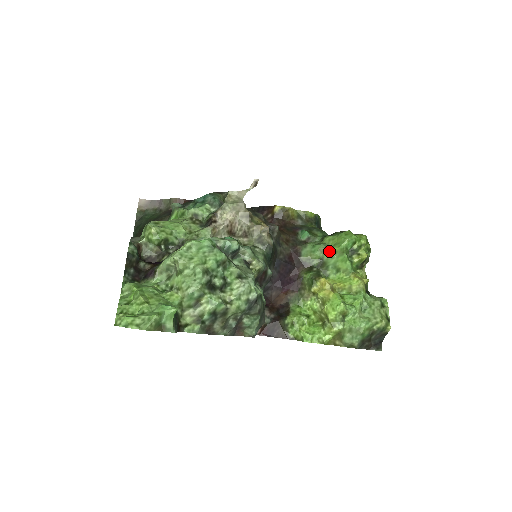
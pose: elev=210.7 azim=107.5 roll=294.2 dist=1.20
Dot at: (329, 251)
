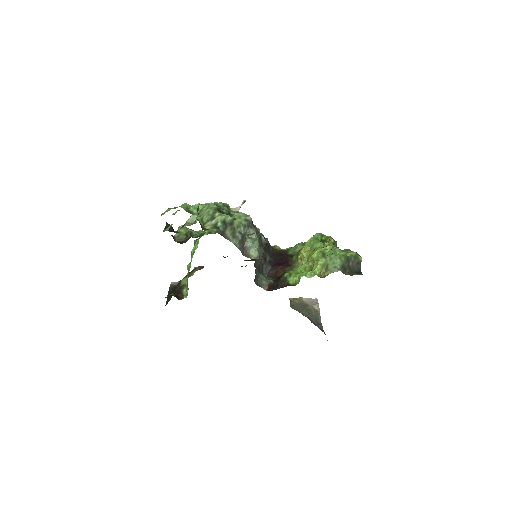
Dot at: (306, 243)
